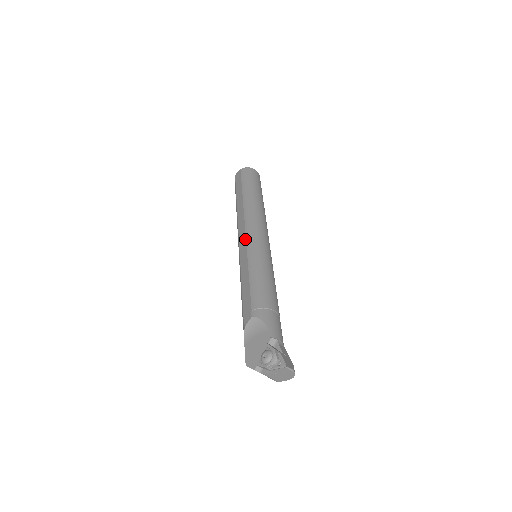
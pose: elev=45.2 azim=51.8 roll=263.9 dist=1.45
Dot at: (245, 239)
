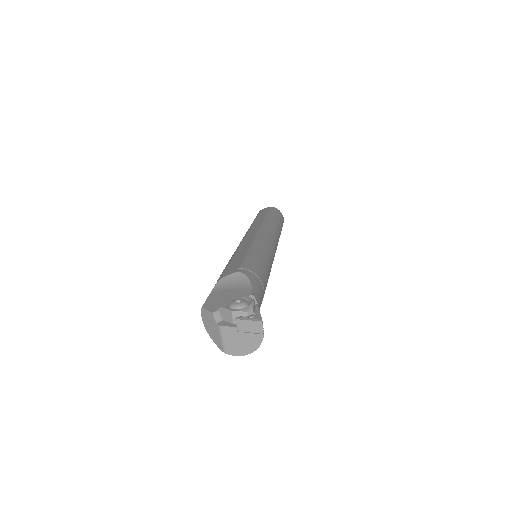
Dot at: (256, 234)
